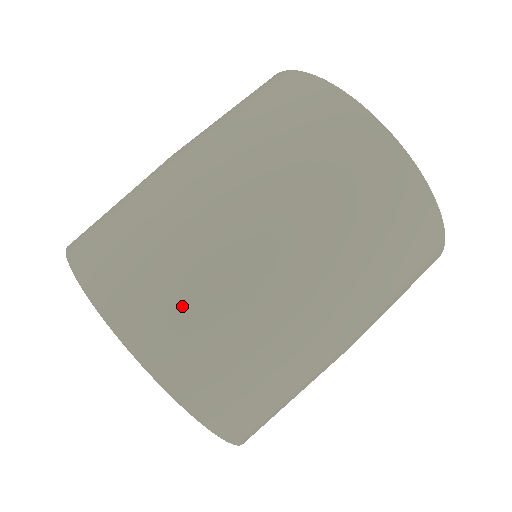
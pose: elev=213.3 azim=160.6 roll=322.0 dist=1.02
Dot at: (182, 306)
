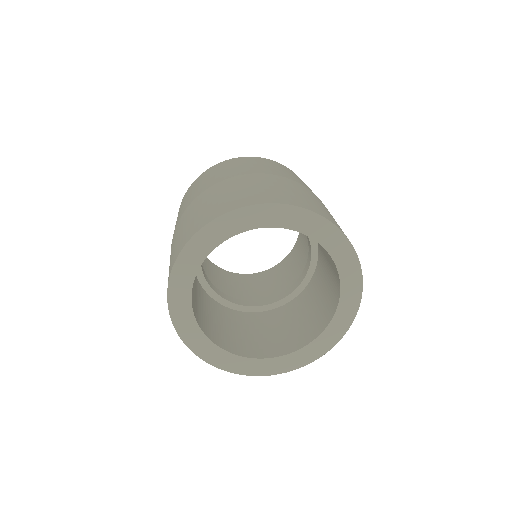
Dot at: (323, 209)
